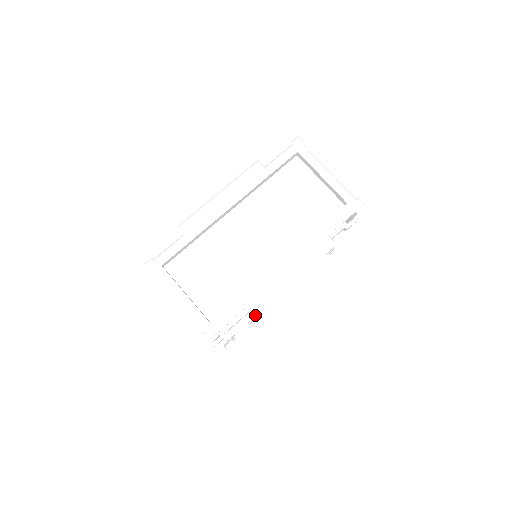
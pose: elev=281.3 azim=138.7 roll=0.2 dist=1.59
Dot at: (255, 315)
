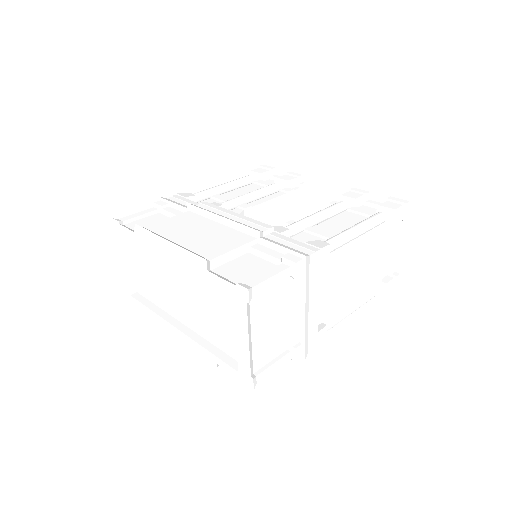
Dot at: occluded
